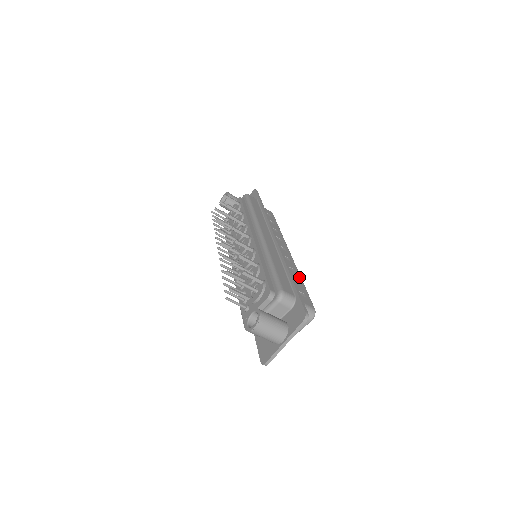
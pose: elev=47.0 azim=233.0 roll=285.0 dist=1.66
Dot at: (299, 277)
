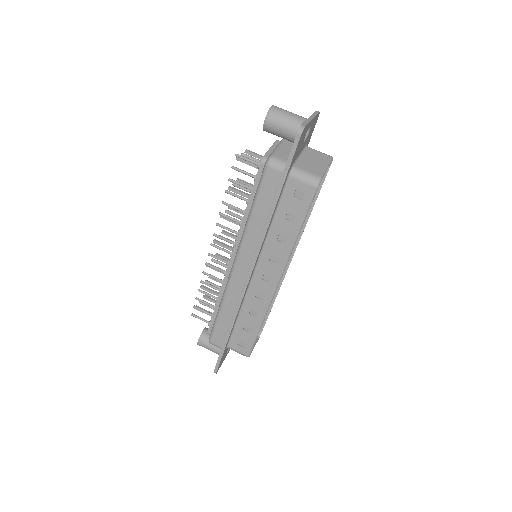
Dot at: occluded
